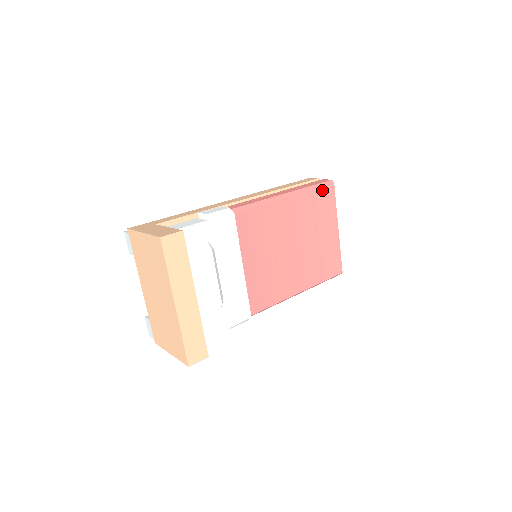
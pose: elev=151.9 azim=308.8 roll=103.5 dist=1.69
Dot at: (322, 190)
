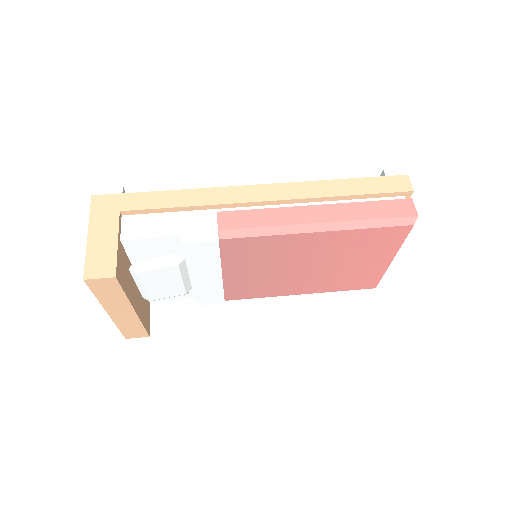
Dot at: (386, 229)
